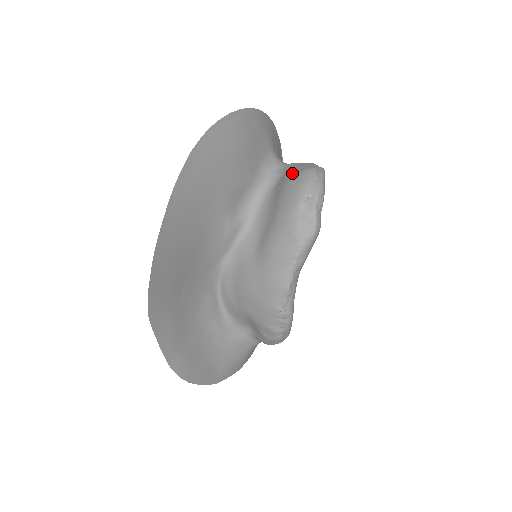
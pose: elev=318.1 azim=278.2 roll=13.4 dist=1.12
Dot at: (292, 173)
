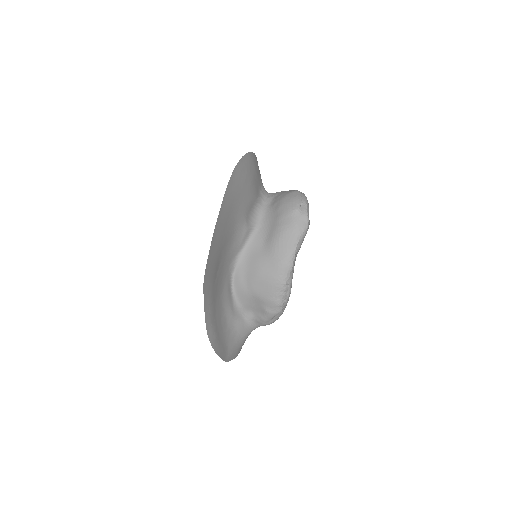
Dot at: (284, 194)
